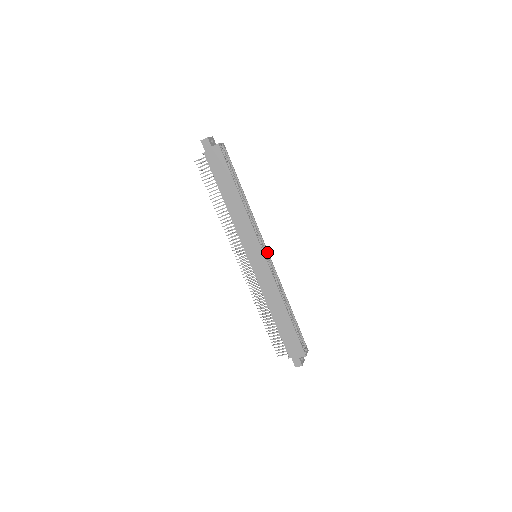
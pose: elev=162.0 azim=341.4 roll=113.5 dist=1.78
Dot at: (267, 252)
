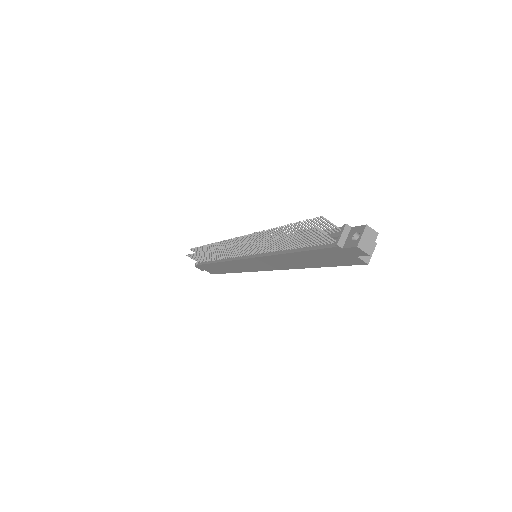
Dot at: occluded
